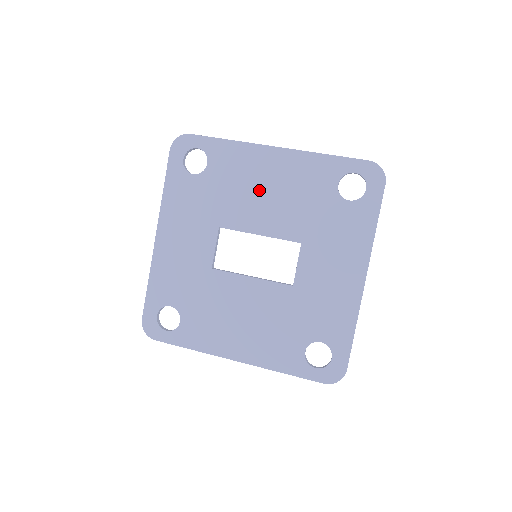
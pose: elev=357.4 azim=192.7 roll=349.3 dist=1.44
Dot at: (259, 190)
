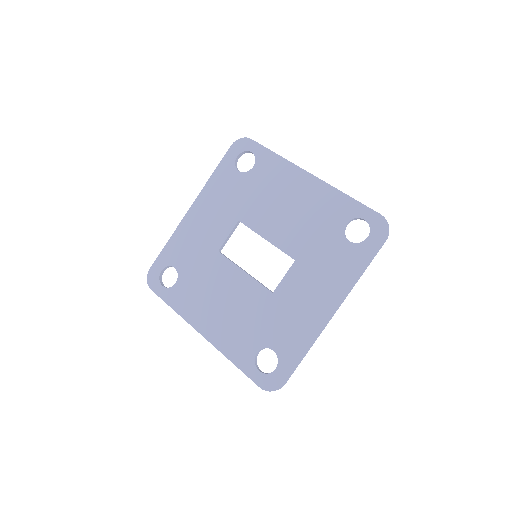
Dot at: (282, 203)
